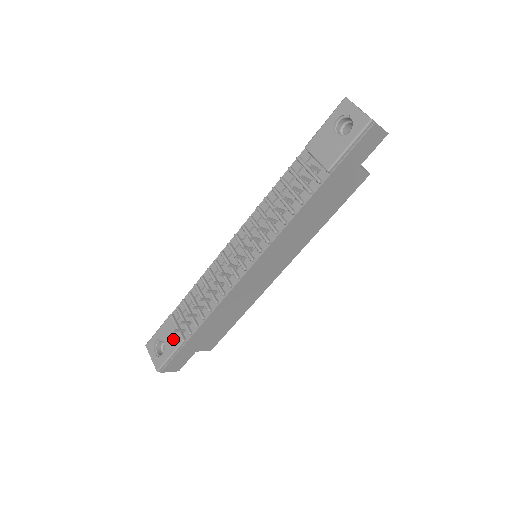
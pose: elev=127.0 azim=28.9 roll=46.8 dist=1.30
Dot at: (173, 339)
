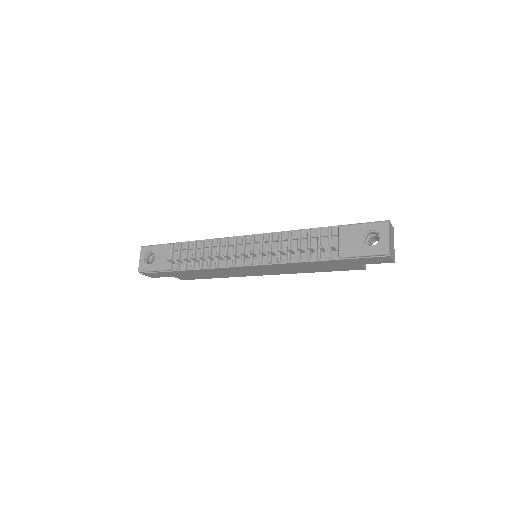
Dot at: (163, 262)
